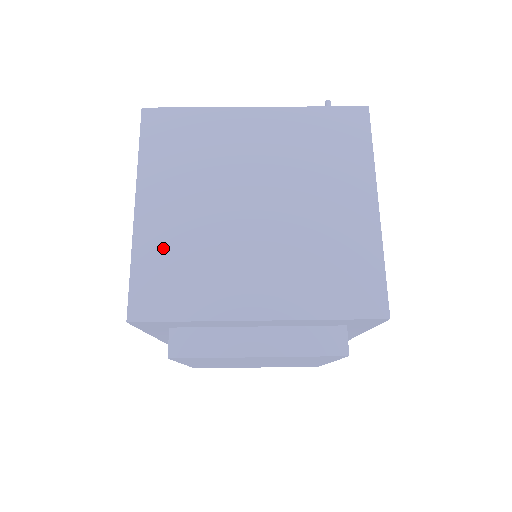
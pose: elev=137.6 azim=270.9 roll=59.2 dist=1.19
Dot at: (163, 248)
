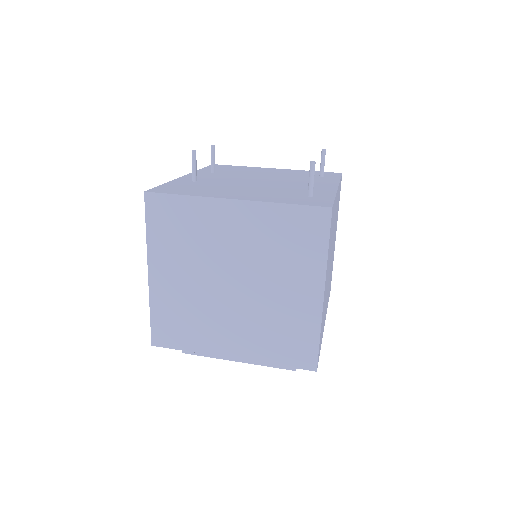
Dot at: (169, 305)
